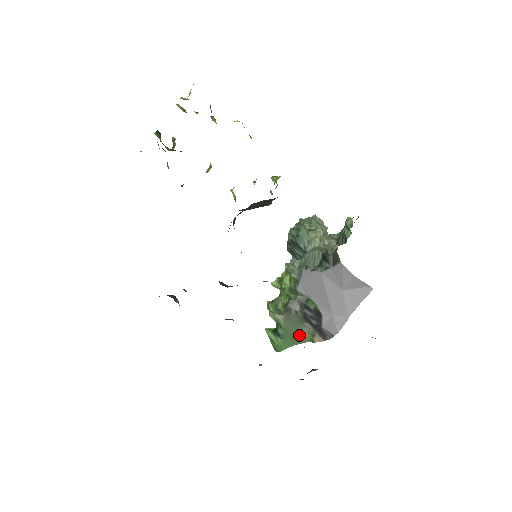
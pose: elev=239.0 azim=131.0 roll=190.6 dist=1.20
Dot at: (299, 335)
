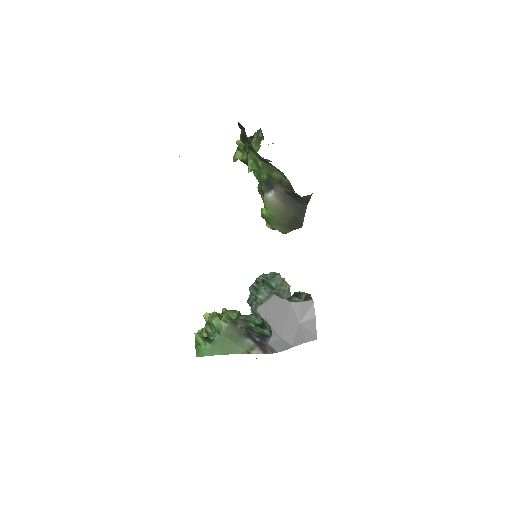
Dot at: (236, 345)
